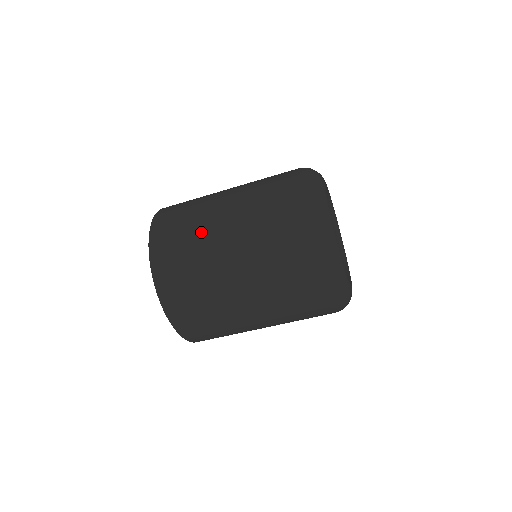
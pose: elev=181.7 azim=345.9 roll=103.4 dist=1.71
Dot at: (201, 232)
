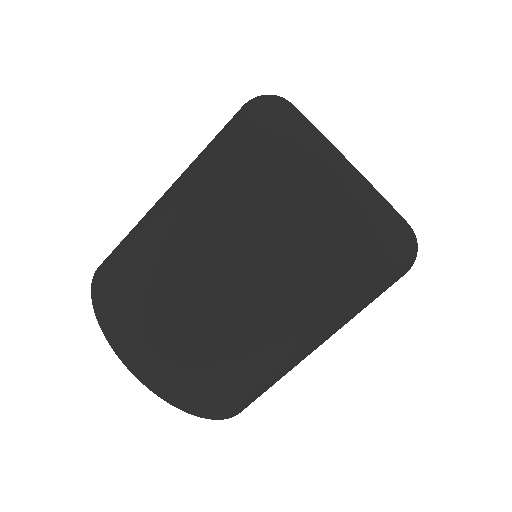
Dot at: (158, 271)
